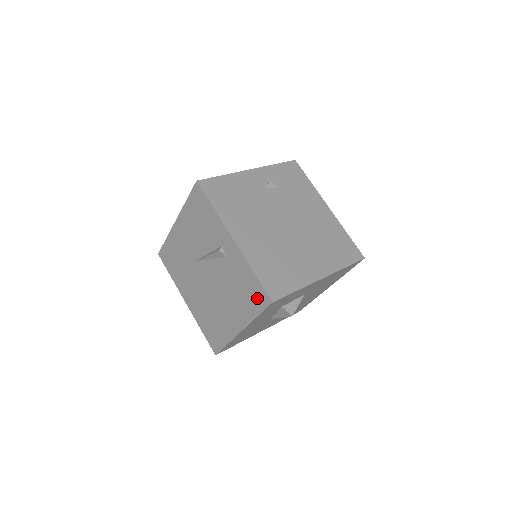
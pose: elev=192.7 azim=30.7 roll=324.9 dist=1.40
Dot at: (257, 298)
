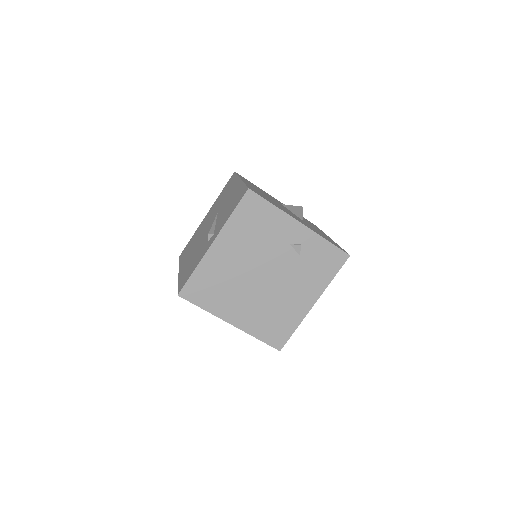
Dot at: (184, 280)
